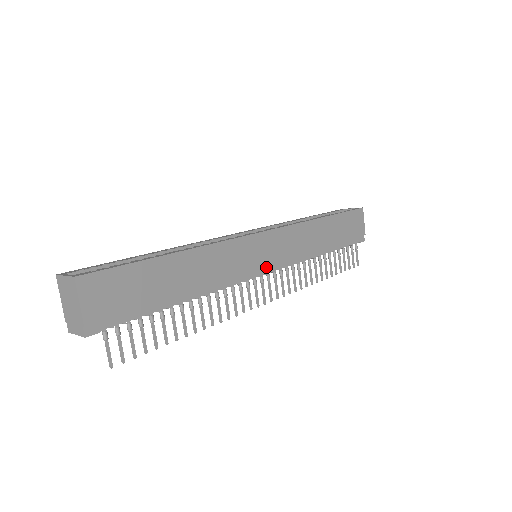
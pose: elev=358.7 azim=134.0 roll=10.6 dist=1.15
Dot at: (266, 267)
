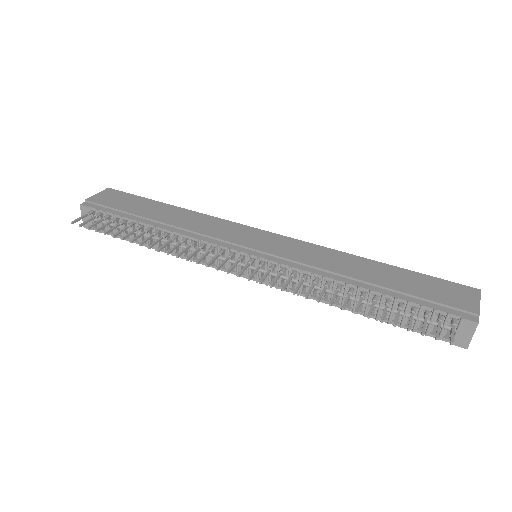
Dot at: (250, 248)
